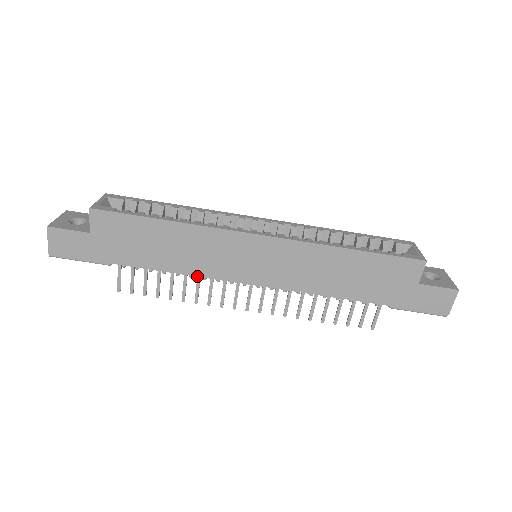
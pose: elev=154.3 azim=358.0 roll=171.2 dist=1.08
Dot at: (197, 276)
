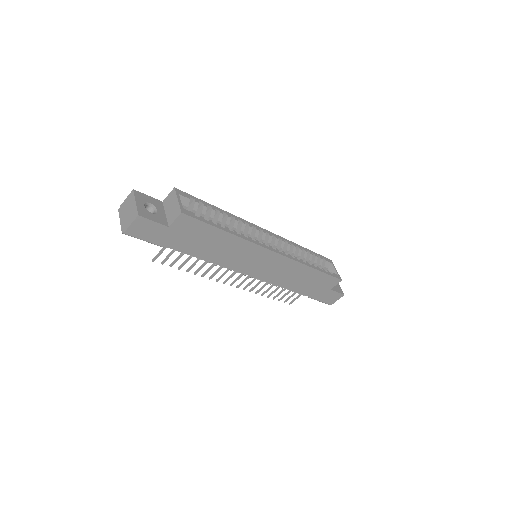
Dot at: occluded
